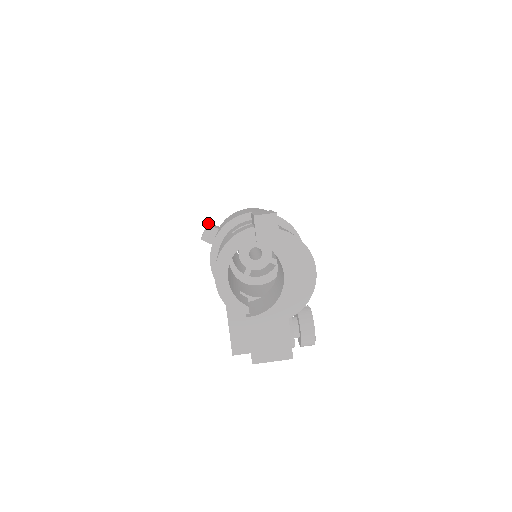
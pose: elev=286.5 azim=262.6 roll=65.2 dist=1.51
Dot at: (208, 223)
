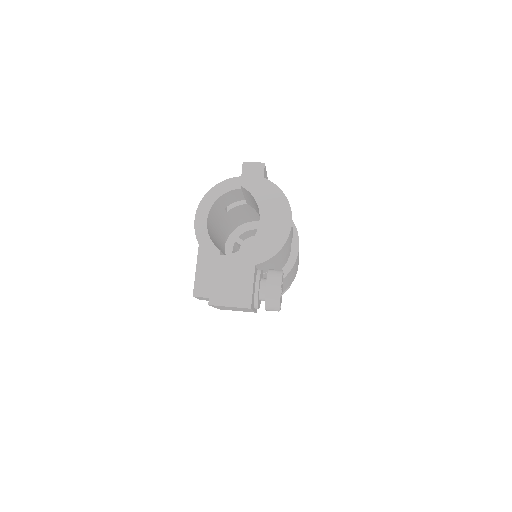
Dot at: occluded
